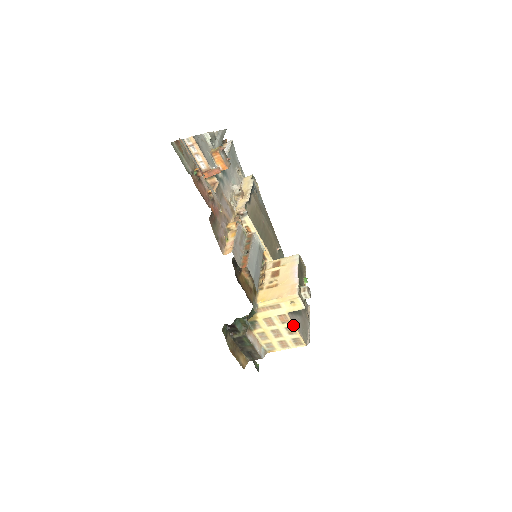
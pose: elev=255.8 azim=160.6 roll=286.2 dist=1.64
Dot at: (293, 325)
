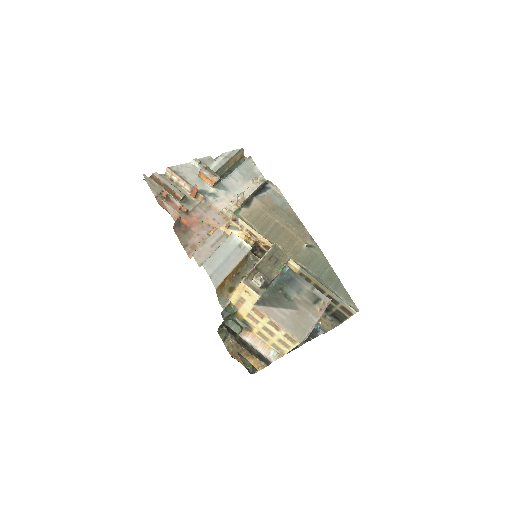
Dot at: (269, 319)
